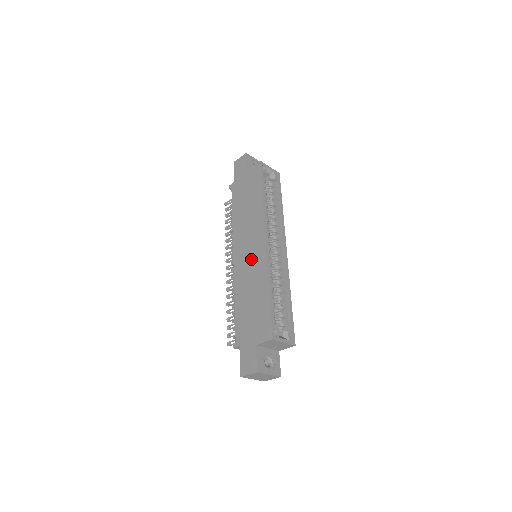
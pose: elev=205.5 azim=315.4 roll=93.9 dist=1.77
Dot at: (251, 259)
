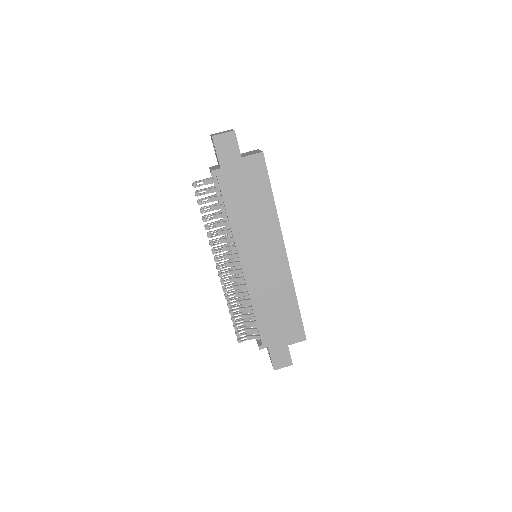
Dot at: (269, 270)
